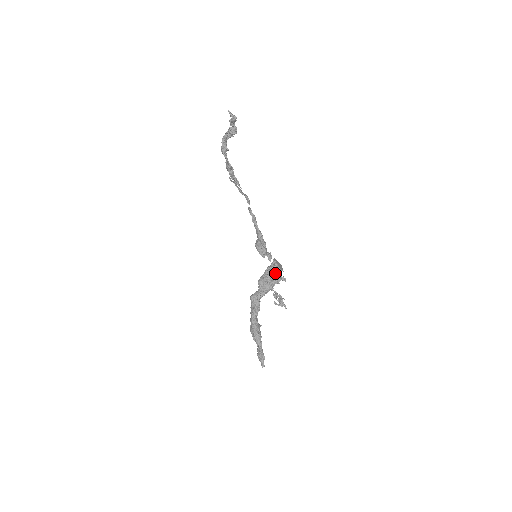
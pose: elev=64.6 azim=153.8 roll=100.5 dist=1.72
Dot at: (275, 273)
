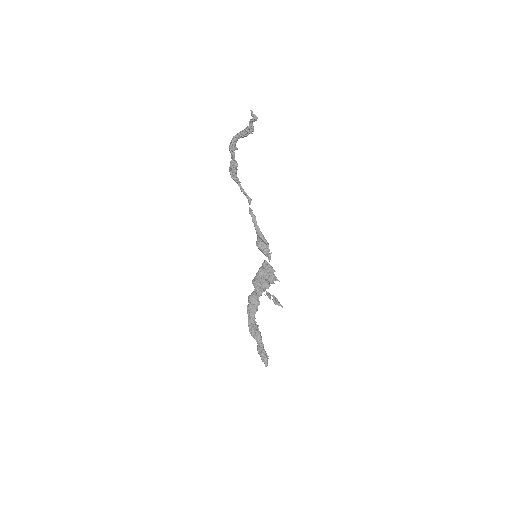
Dot at: (270, 273)
